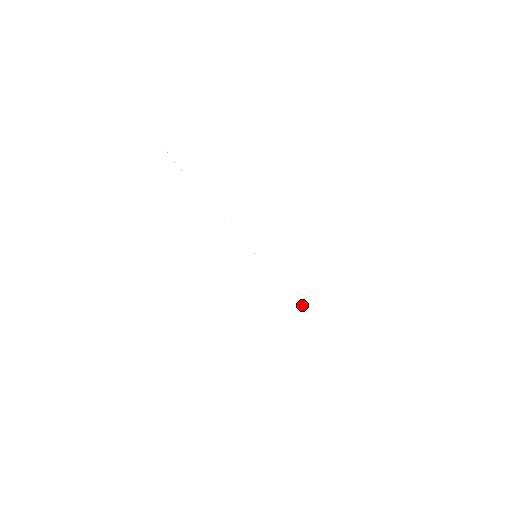
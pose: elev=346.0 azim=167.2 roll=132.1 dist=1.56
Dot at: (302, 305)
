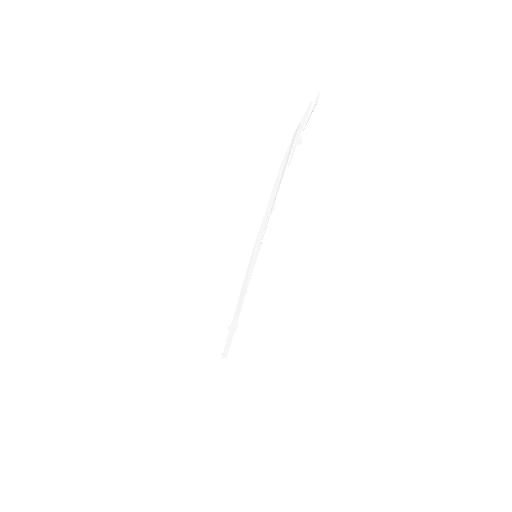
Dot at: (236, 316)
